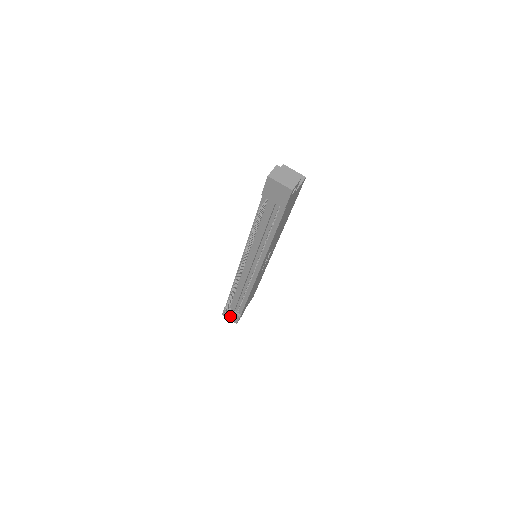
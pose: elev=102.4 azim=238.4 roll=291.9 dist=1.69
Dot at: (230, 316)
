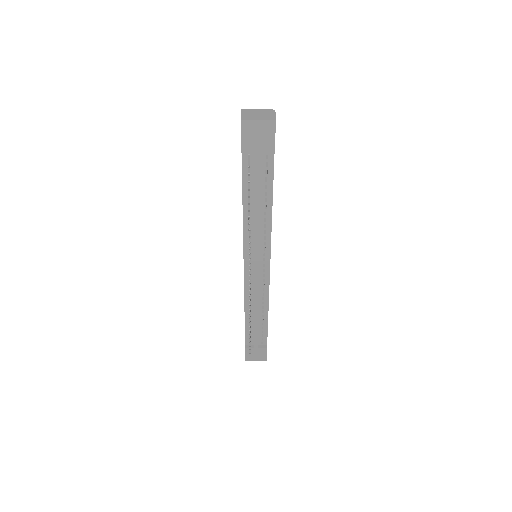
Dot at: (255, 356)
